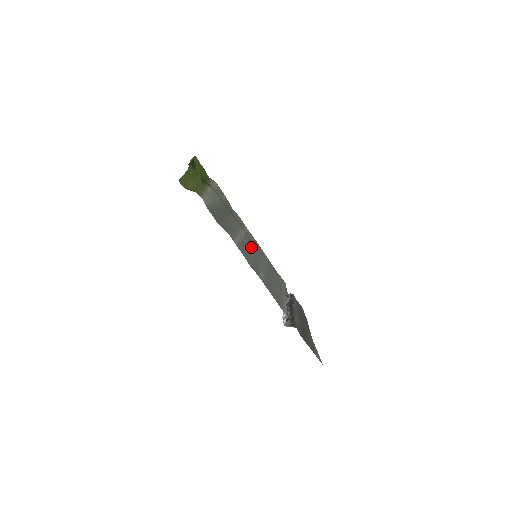
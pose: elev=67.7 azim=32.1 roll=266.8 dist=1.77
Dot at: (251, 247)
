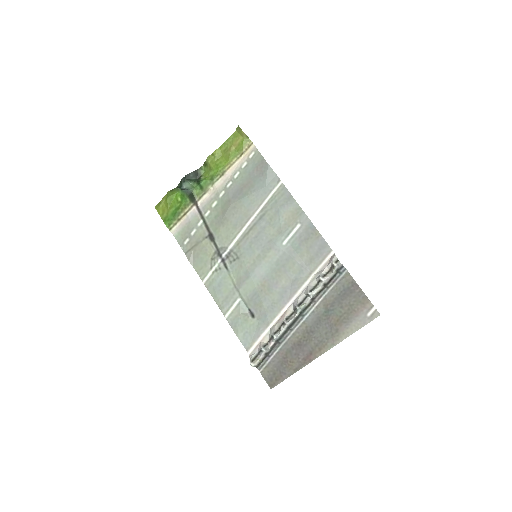
Dot at: (243, 257)
